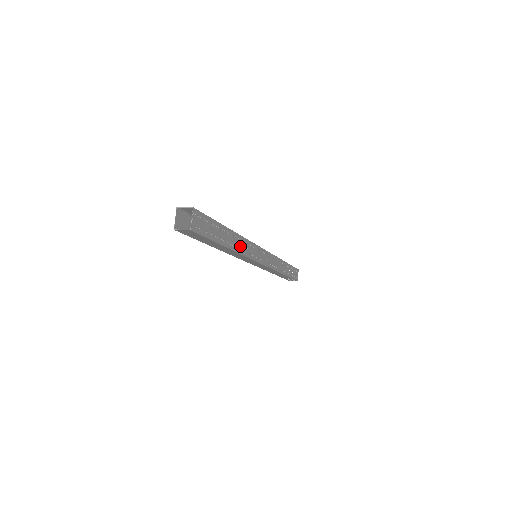
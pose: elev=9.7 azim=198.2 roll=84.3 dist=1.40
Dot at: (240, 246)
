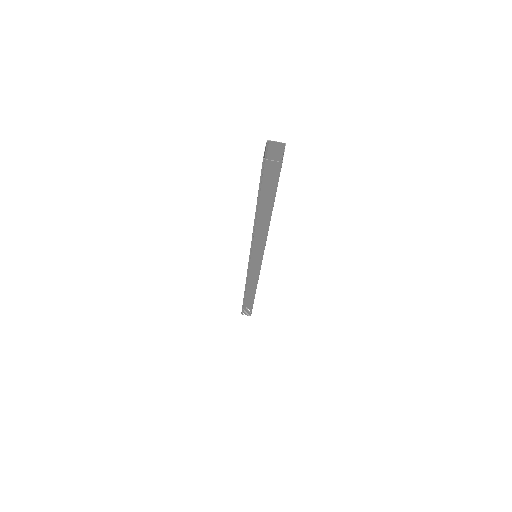
Dot at: occluded
